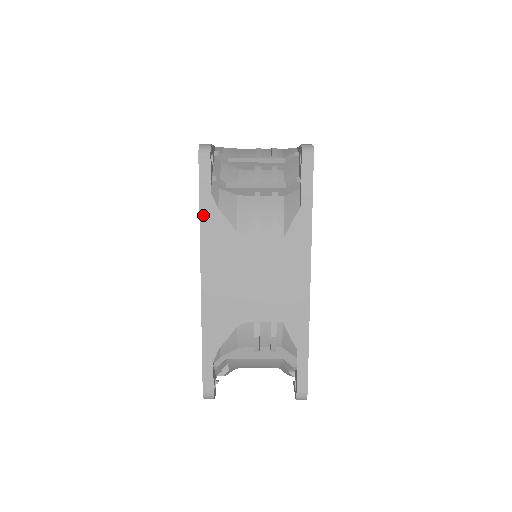
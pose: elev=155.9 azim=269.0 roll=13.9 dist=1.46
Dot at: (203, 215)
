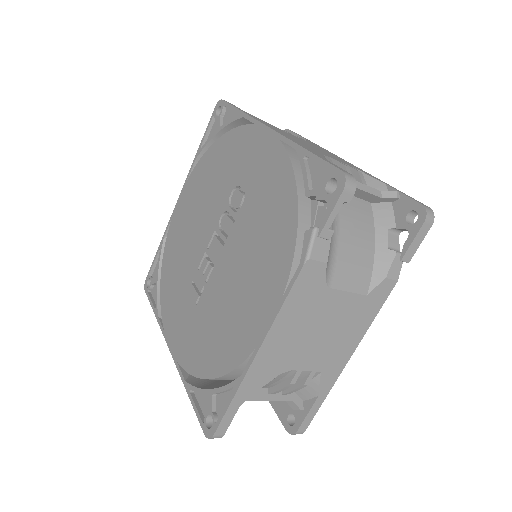
Dot at: (244, 112)
